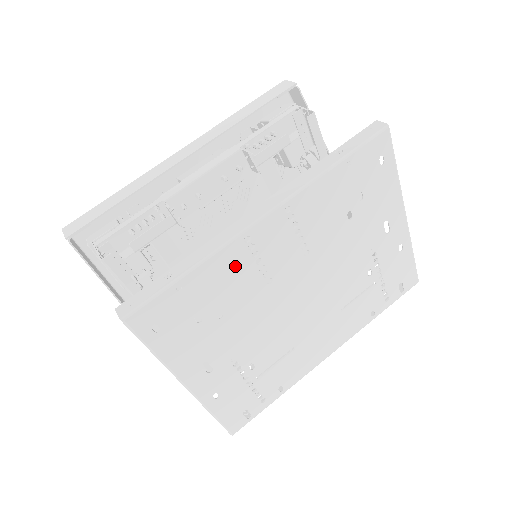
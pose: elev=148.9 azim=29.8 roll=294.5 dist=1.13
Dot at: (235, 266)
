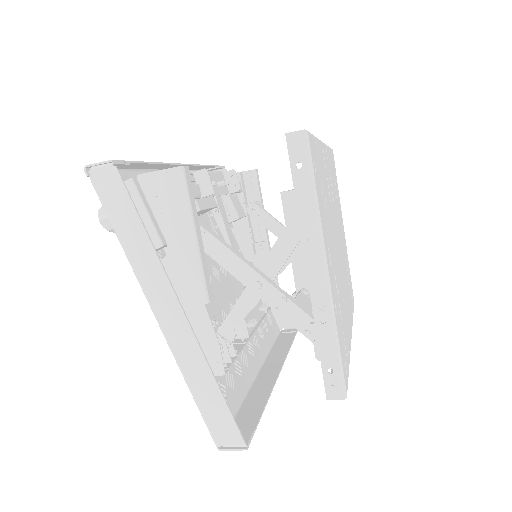
Dot at: (323, 165)
